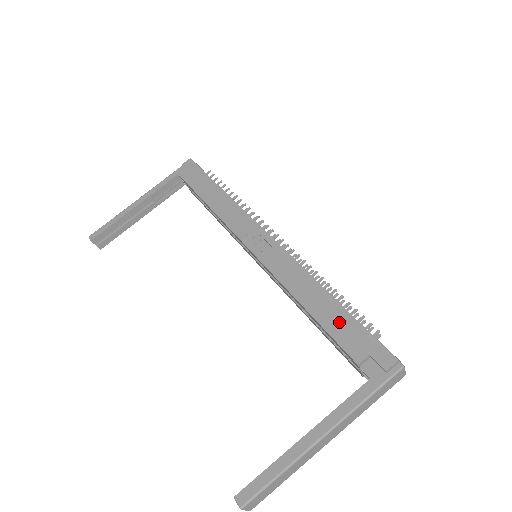
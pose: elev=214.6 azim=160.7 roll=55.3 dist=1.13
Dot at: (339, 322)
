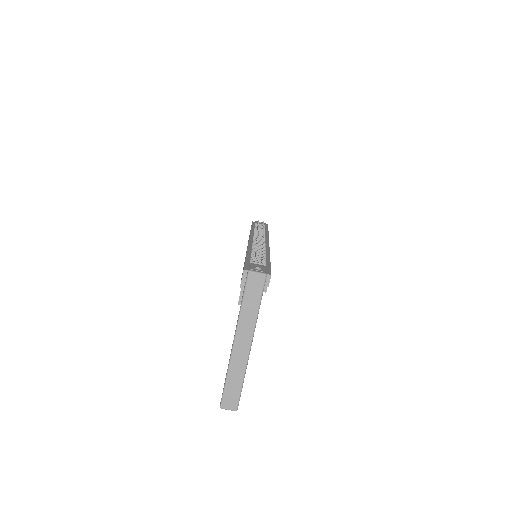
Dot at: occluded
